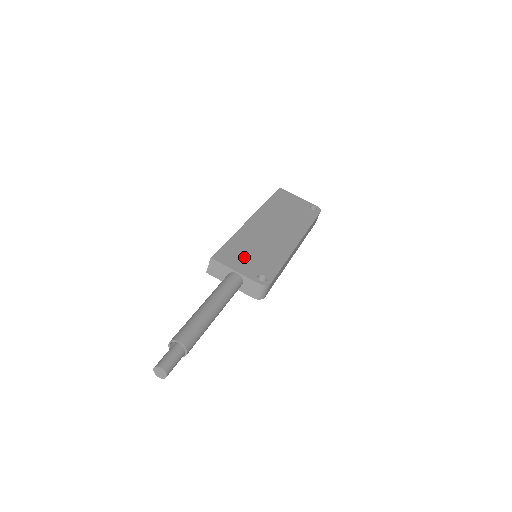
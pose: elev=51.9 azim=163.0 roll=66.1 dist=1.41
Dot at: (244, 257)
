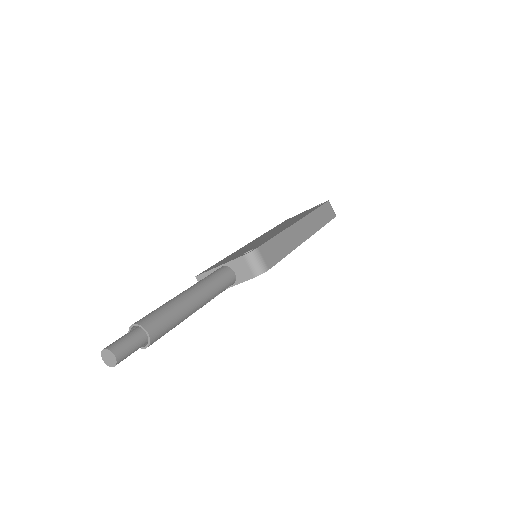
Dot at: (232, 257)
